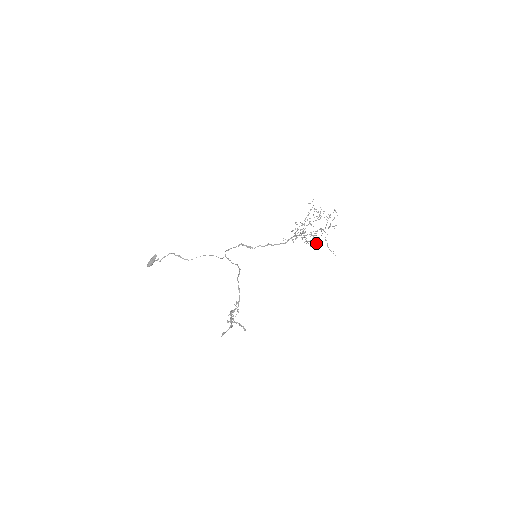
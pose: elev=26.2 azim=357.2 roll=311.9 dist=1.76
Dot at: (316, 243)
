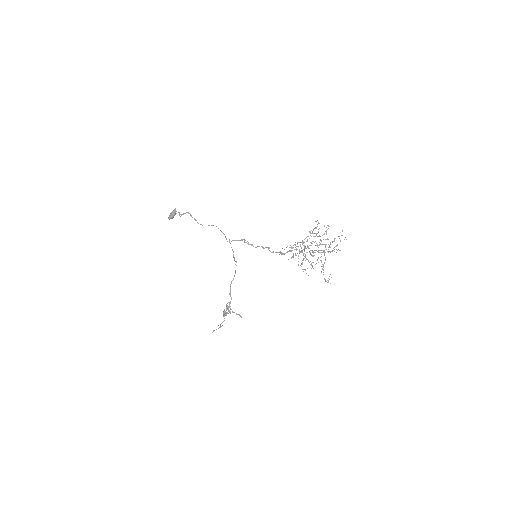
Dot at: (317, 260)
